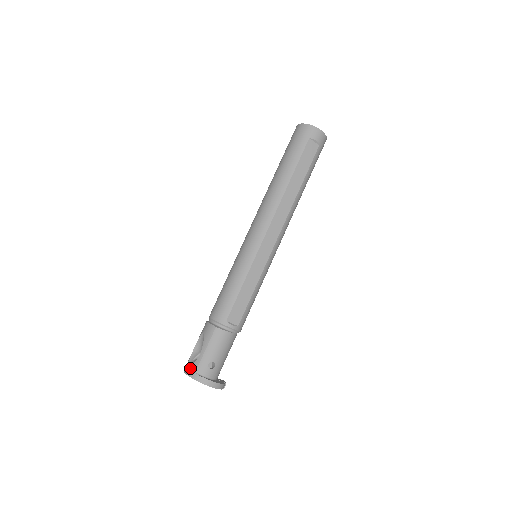
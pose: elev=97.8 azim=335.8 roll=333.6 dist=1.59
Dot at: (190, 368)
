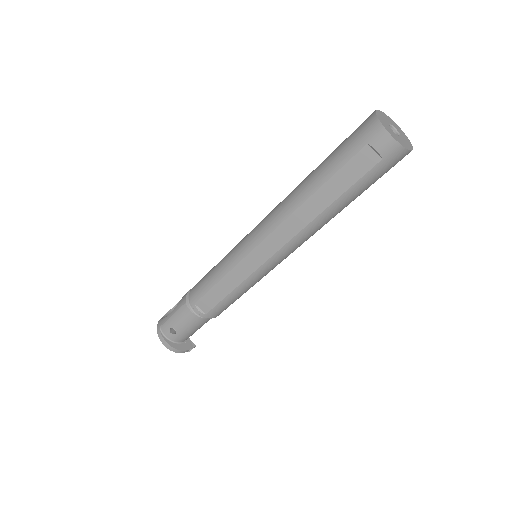
Dot at: (161, 319)
